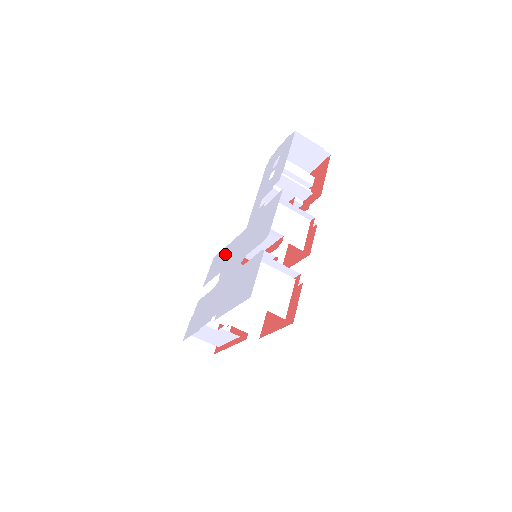
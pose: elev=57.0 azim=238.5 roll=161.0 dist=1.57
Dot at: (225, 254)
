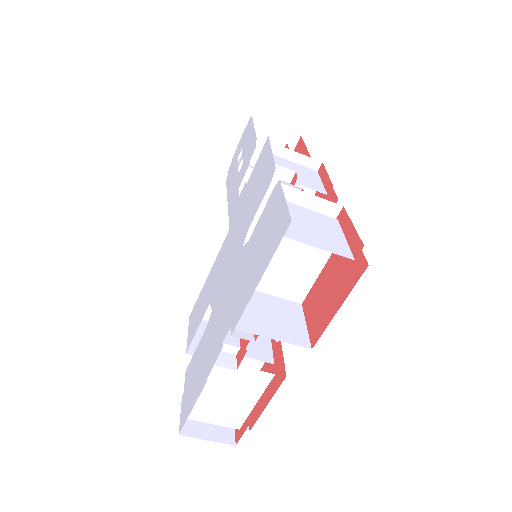
Dot at: (207, 285)
